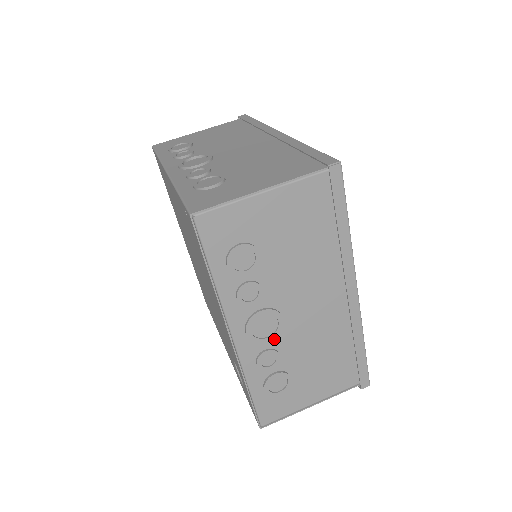
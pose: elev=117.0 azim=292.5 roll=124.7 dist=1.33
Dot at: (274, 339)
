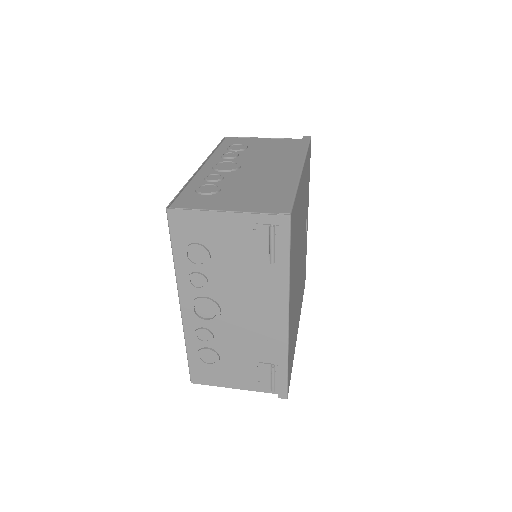
Dot at: (227, 173)
